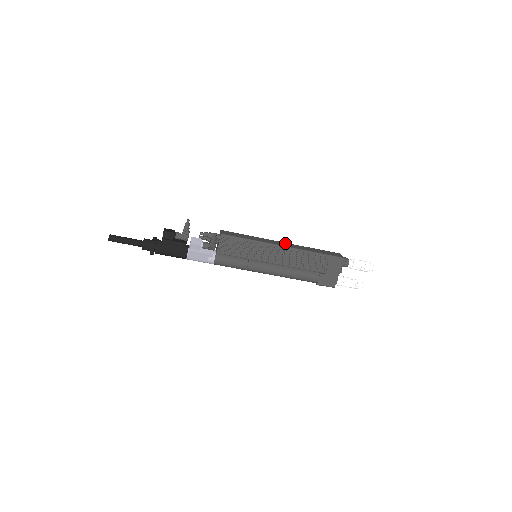
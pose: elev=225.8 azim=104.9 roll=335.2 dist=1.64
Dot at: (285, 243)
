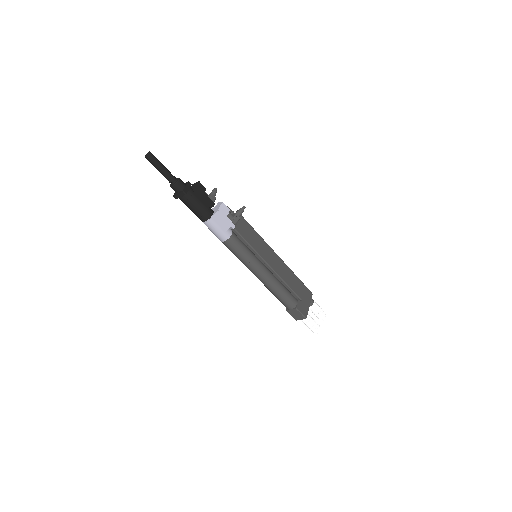
Dot at: occluded
